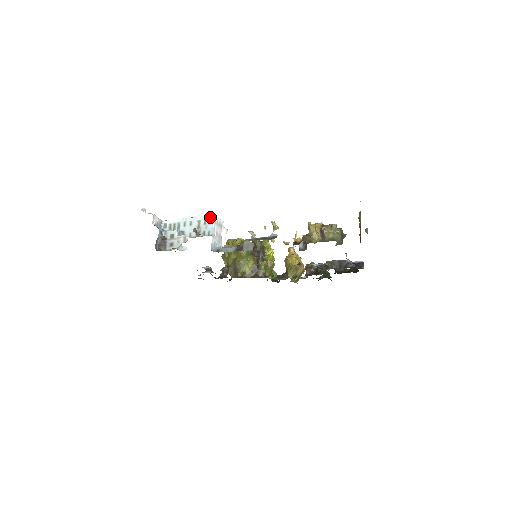
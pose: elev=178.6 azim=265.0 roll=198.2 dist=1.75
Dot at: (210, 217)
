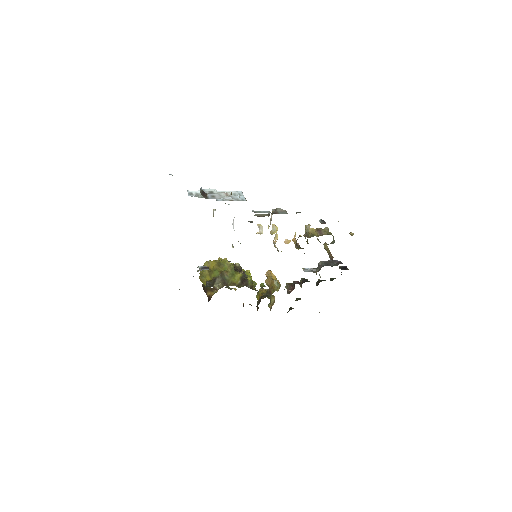
Dot at: (239, 192)
